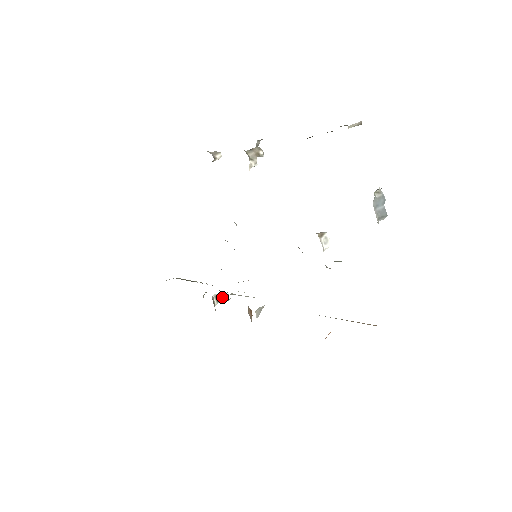
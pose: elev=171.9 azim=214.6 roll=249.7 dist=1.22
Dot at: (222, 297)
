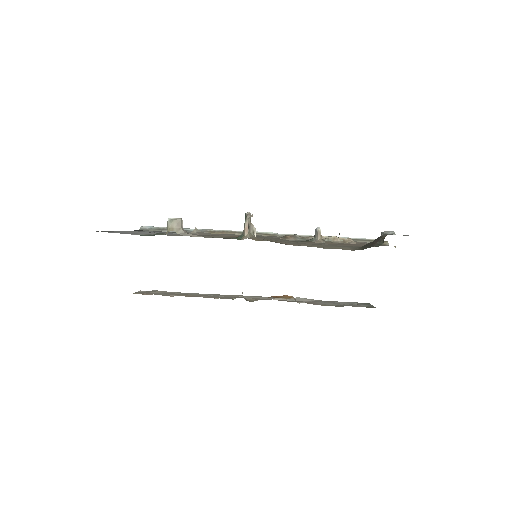
Dot at: occluded
